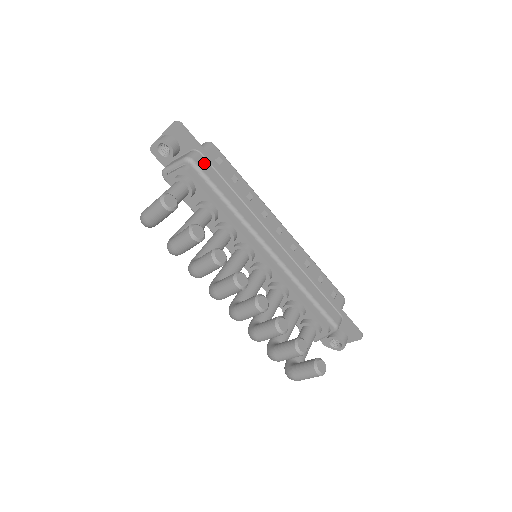
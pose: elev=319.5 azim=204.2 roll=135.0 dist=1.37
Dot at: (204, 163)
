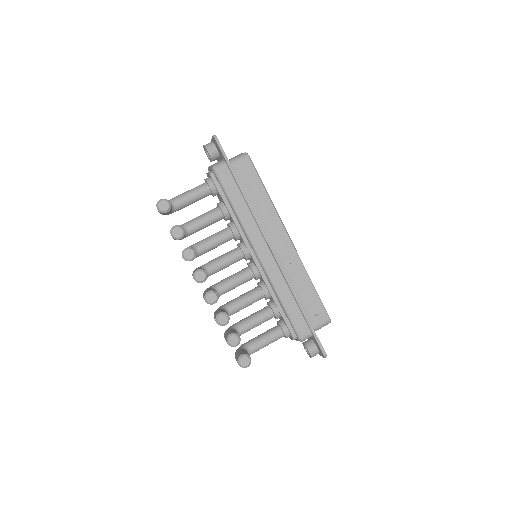
Dot at: (226, 173)
